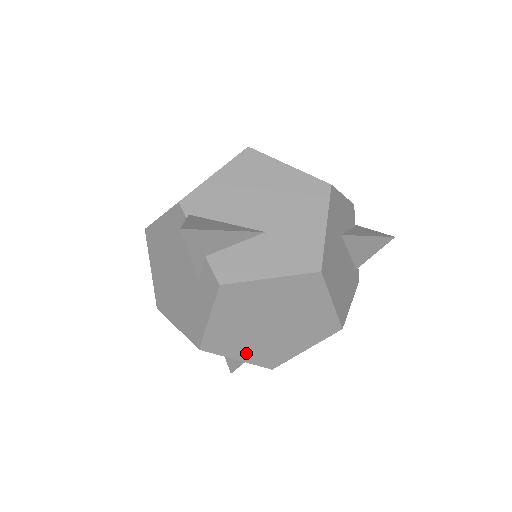
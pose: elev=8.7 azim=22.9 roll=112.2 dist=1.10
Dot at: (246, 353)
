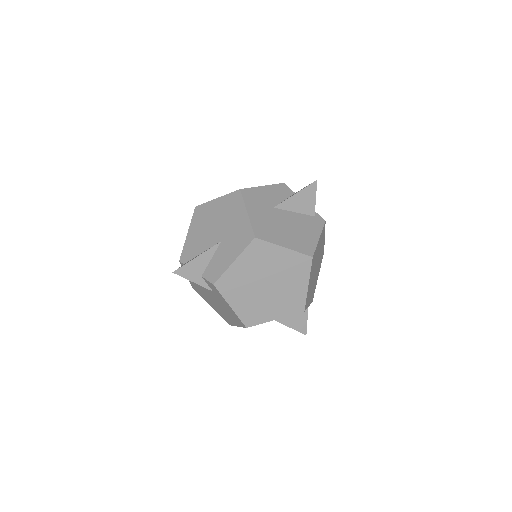
Dot at: (275, 312)
